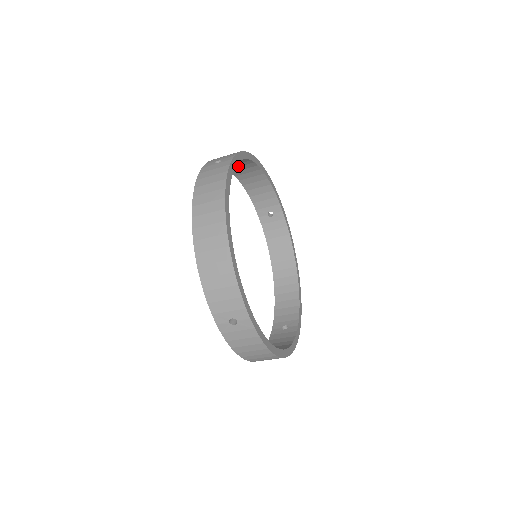
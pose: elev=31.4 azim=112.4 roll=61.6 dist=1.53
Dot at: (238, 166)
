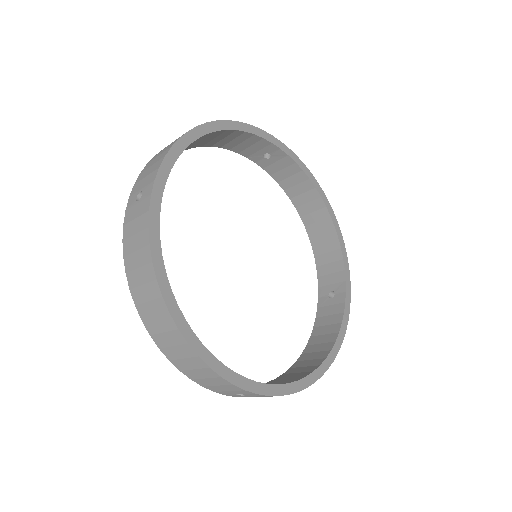
Dot at: occluded
